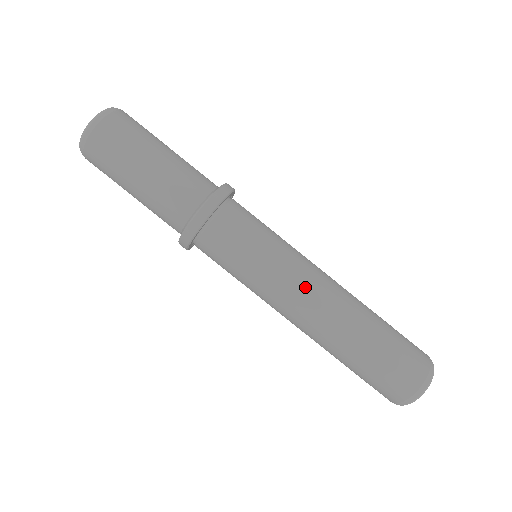
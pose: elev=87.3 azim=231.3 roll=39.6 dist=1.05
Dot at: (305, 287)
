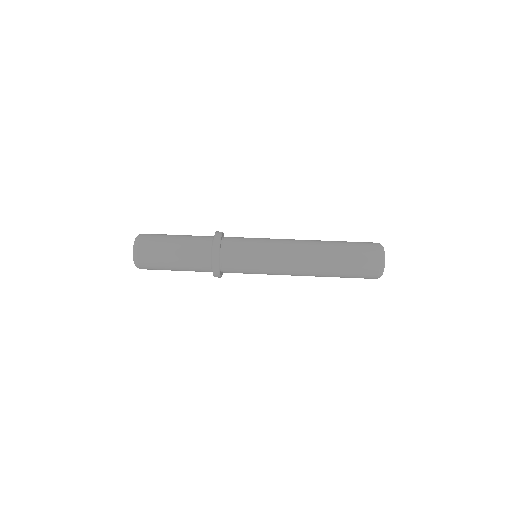
Dot at: (289, 258)
